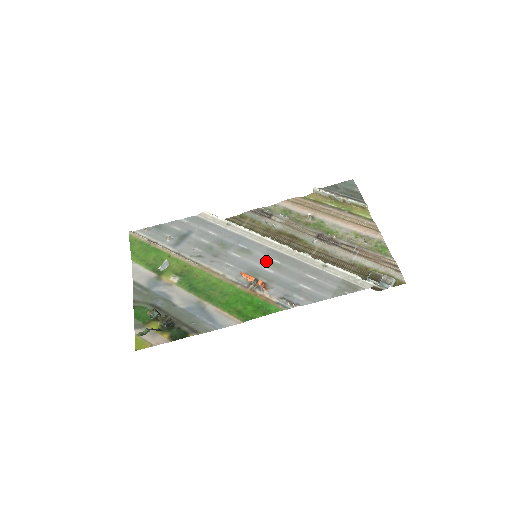
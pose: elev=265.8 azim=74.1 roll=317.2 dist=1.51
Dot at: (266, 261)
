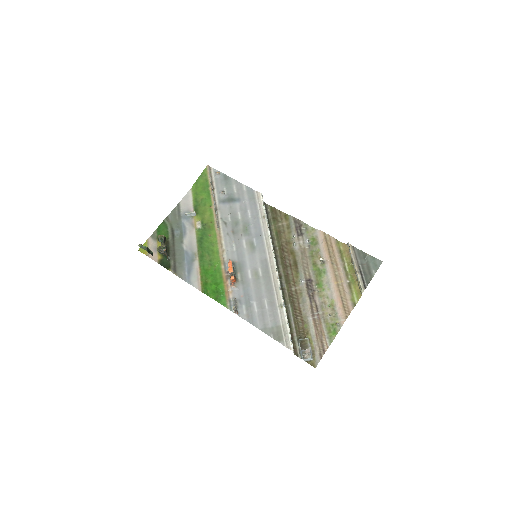
Dot at: (255, 266)
